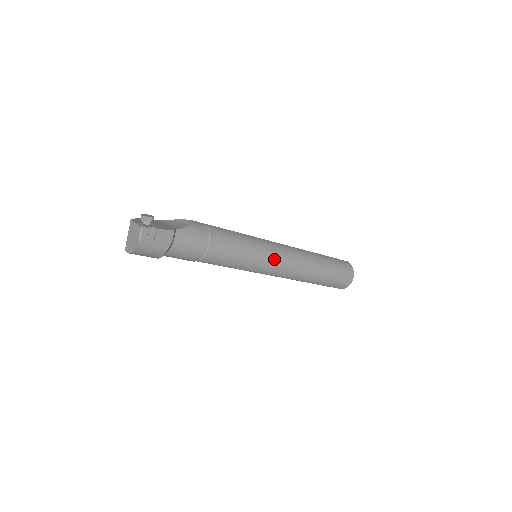
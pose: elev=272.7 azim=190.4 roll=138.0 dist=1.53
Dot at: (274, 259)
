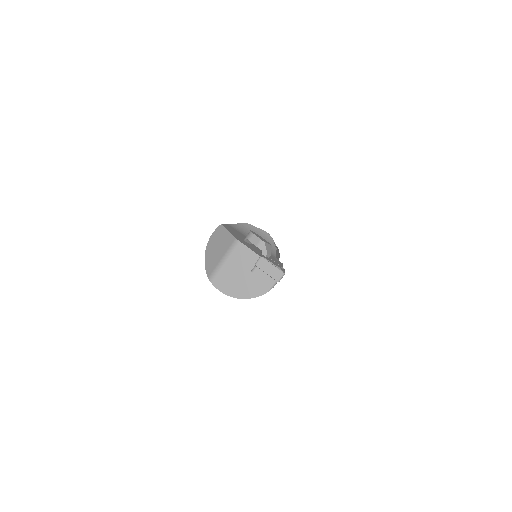
Dot at: occluded
